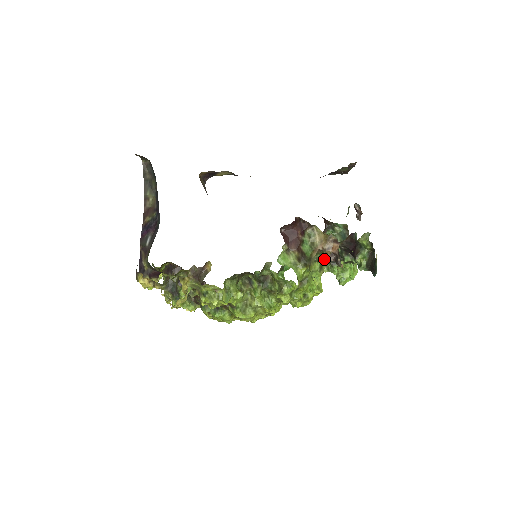
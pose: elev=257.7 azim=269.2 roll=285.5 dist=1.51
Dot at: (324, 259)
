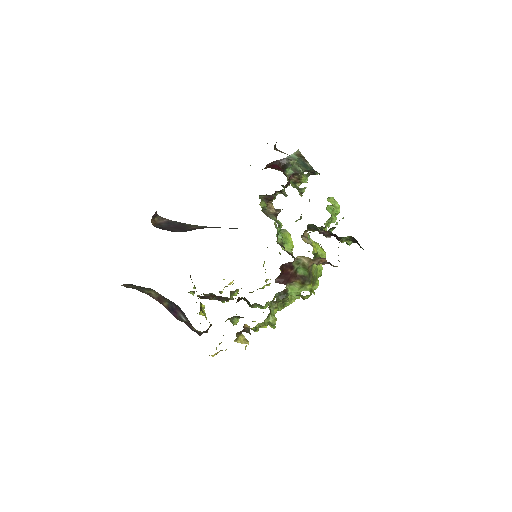
Dot at: (316, 254)
